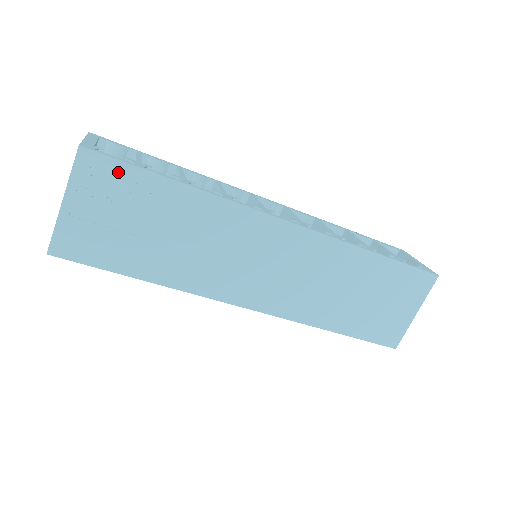
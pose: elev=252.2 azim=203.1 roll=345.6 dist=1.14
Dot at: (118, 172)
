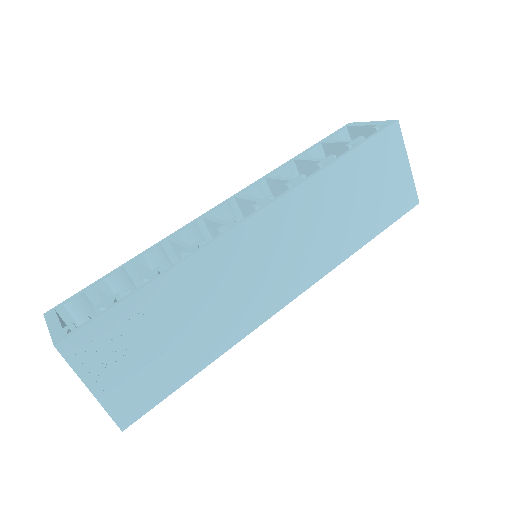
Dot at: (102, 329)
